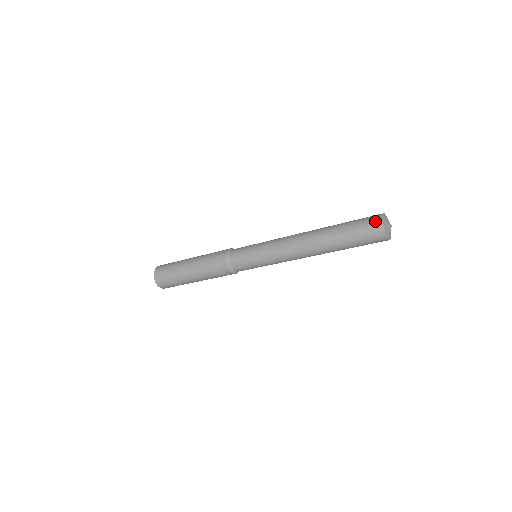
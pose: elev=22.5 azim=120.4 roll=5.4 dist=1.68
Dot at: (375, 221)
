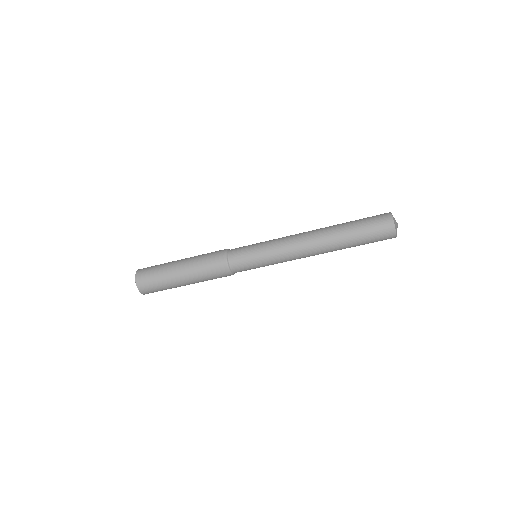
Dot at: (385, 218)
